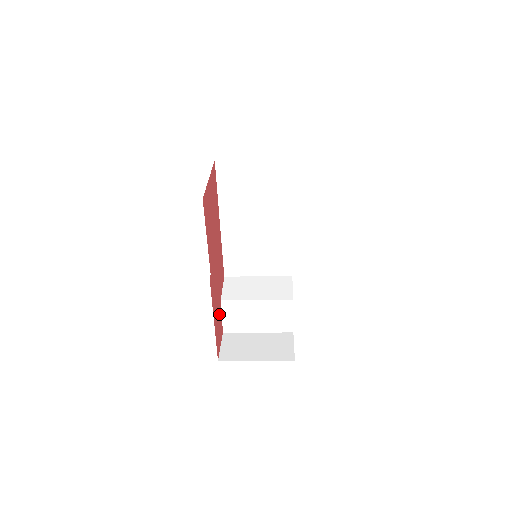
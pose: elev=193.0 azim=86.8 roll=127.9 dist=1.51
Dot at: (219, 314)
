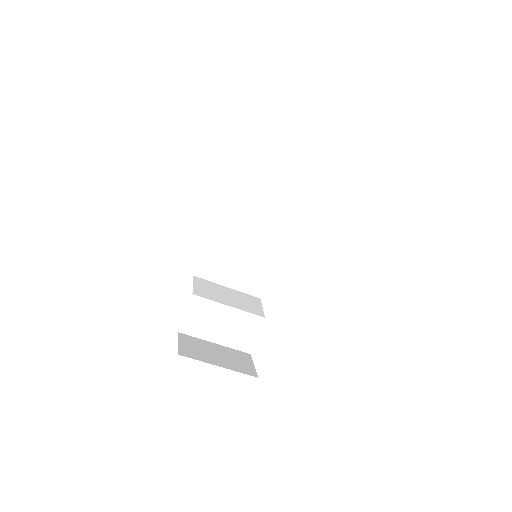
Dot at: occluded
